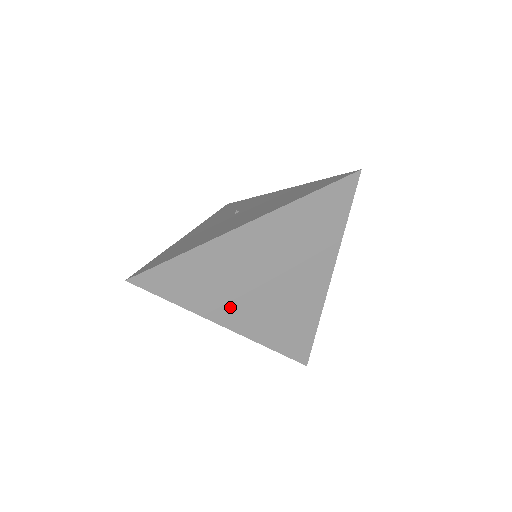
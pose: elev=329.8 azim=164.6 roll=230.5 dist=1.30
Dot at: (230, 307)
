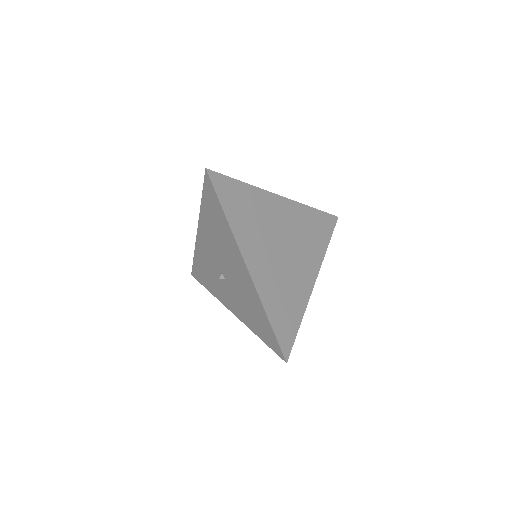
Dot at: (255, 249)
